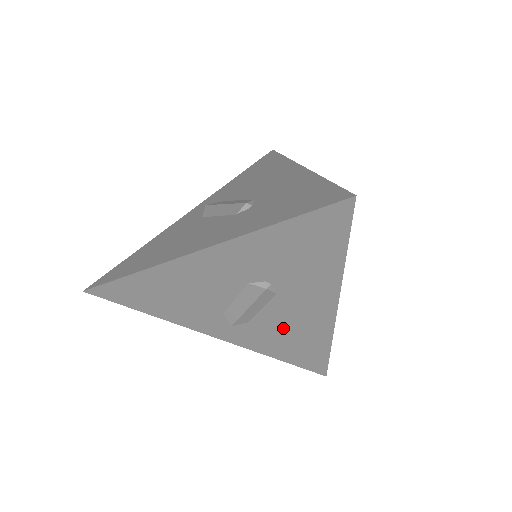
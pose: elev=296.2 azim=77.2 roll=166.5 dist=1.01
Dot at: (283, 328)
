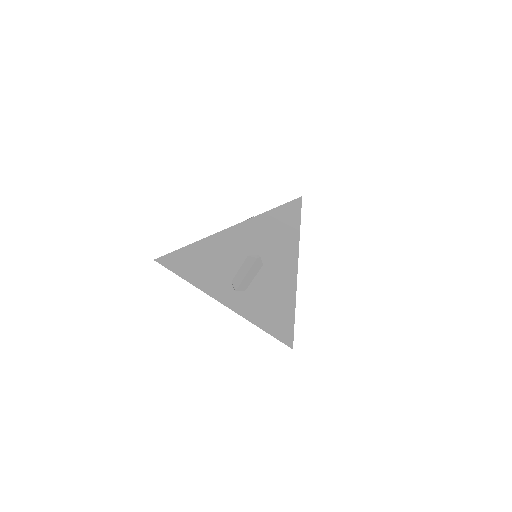
Dot at: (266, 297)
